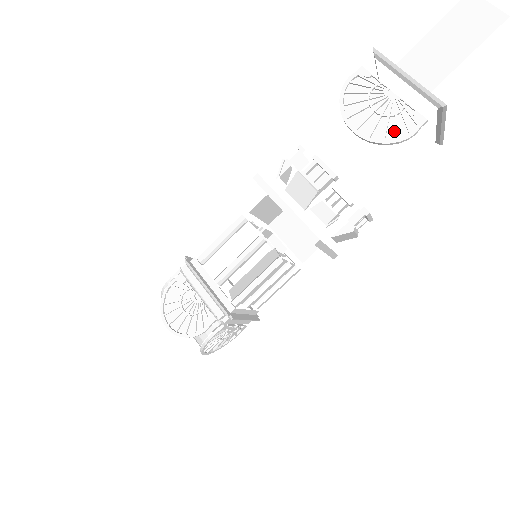
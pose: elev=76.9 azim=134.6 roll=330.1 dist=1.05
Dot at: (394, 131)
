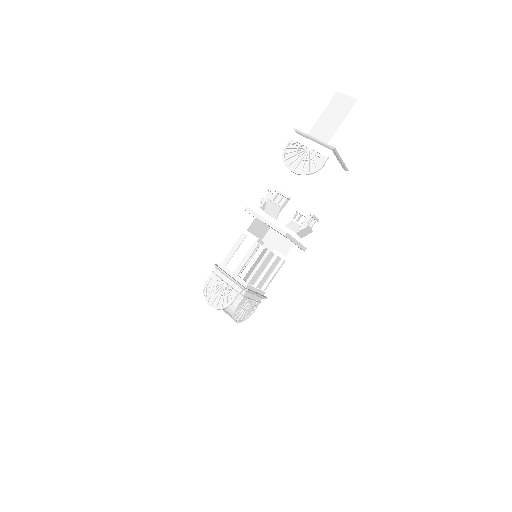
Dot at: (313, 167)
